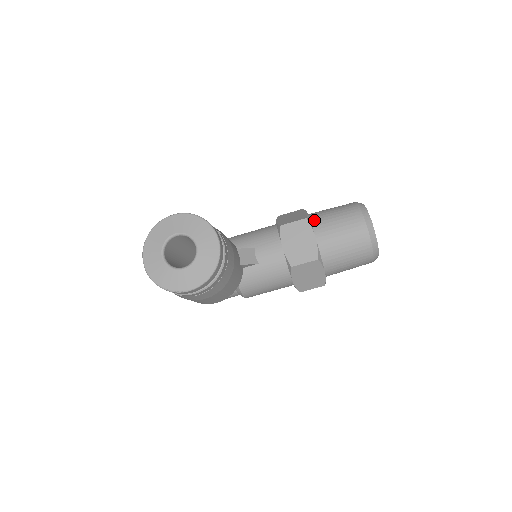
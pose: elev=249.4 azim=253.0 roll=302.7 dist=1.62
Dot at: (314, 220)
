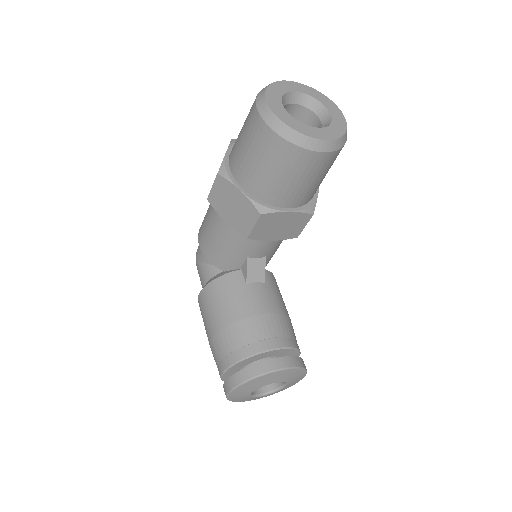
Dot at: (263, 198)
